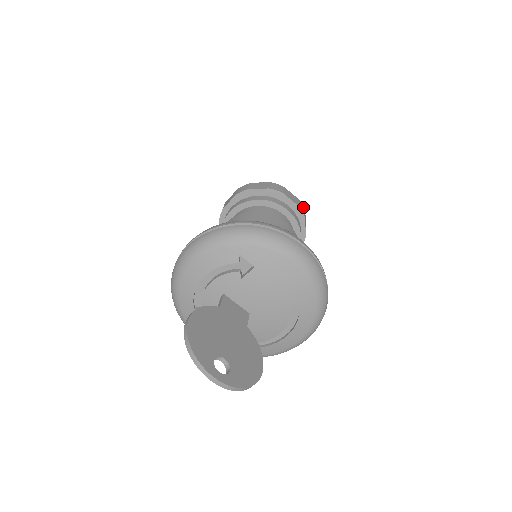
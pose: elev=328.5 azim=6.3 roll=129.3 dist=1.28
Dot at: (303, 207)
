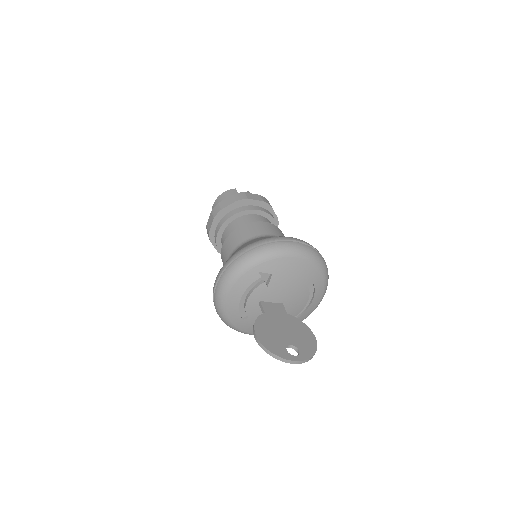
Dot at: (265, 199)
